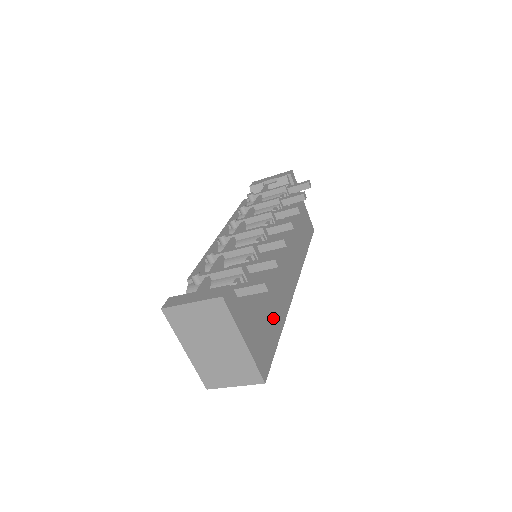
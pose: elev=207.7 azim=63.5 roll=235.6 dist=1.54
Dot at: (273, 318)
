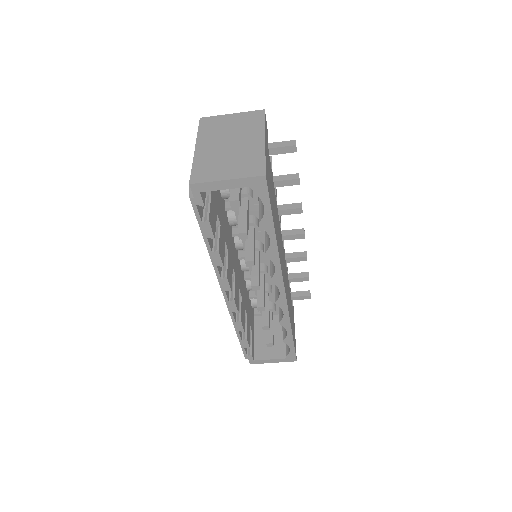
Dot at: (275, 218)
